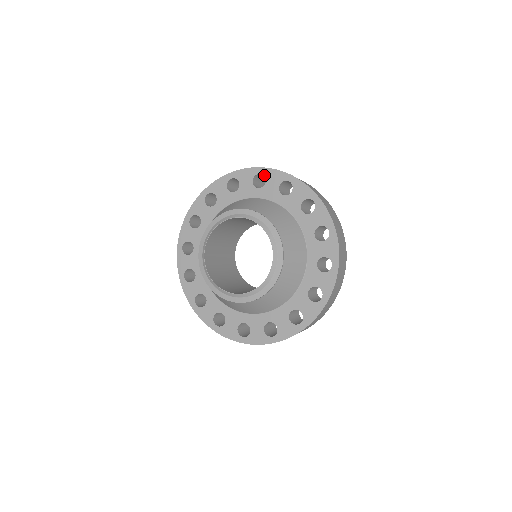
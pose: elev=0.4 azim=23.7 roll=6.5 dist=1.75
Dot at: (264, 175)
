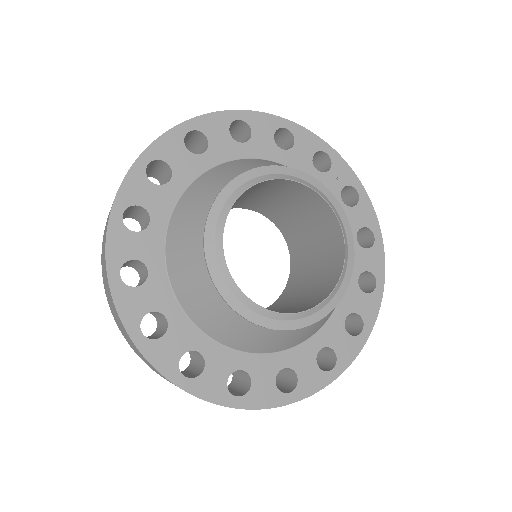
Dot at: (360, 198)
